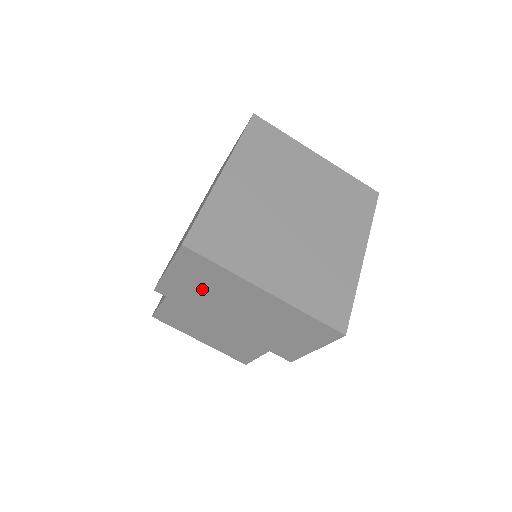
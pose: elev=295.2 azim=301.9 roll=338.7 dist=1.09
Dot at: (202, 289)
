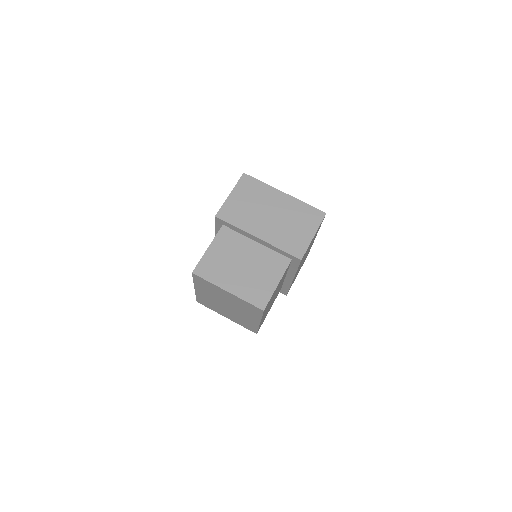
Dot at: (248, 203)
